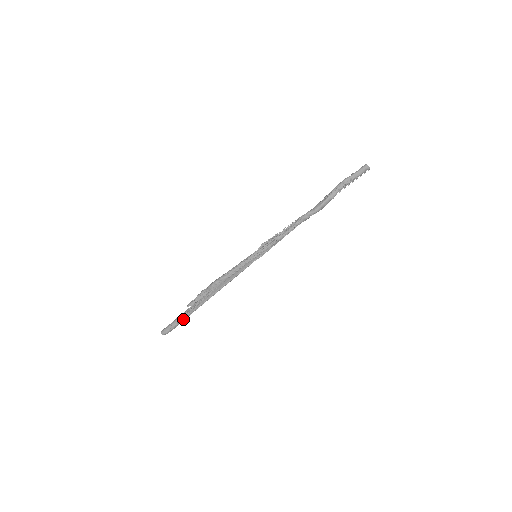
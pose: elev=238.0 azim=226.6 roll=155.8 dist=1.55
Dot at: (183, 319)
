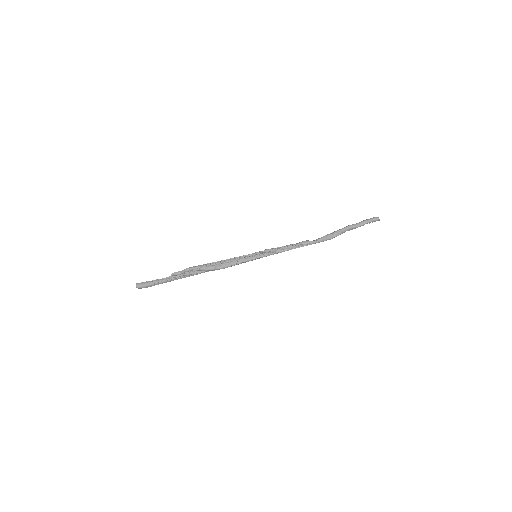
Dot at: (166, 282)
